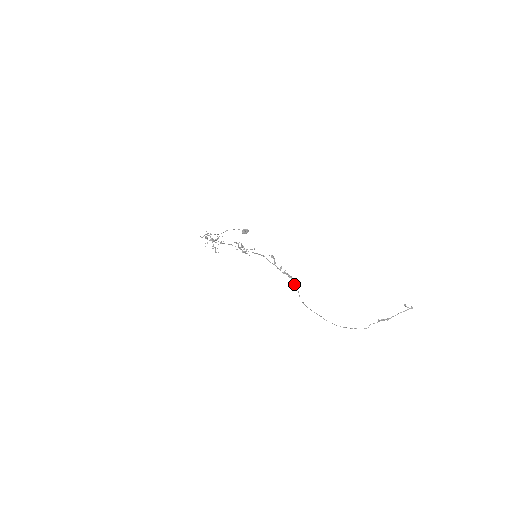
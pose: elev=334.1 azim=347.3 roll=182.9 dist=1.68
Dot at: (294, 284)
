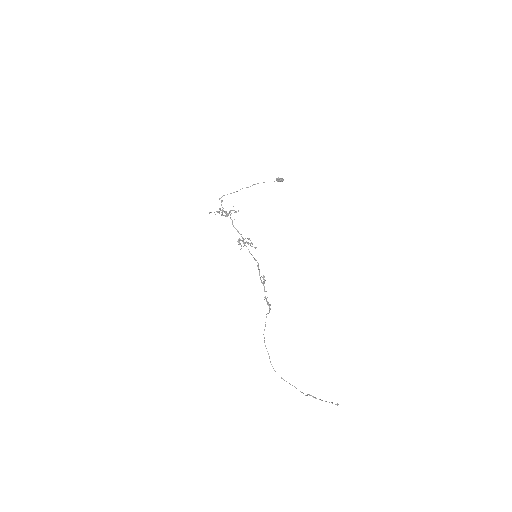
Dot at: occluded
